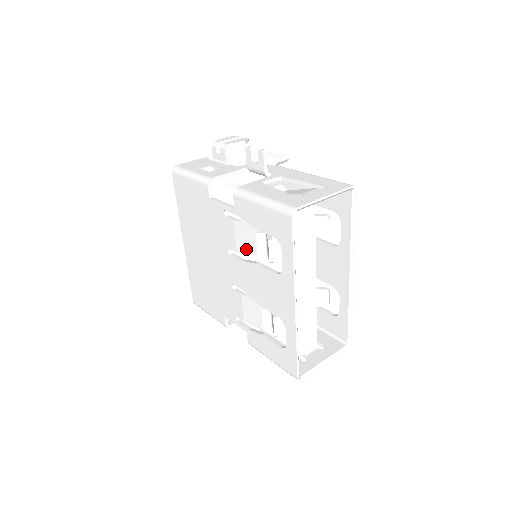
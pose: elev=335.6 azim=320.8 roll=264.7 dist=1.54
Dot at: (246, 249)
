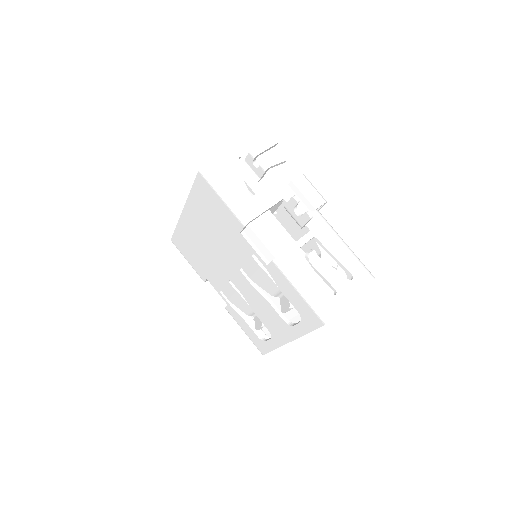
Dot at: (261, 285)
